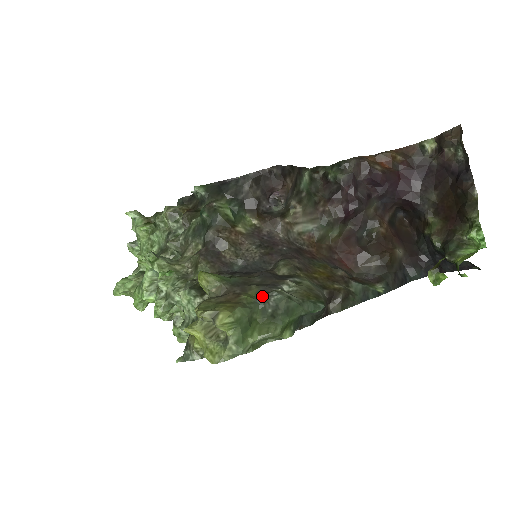
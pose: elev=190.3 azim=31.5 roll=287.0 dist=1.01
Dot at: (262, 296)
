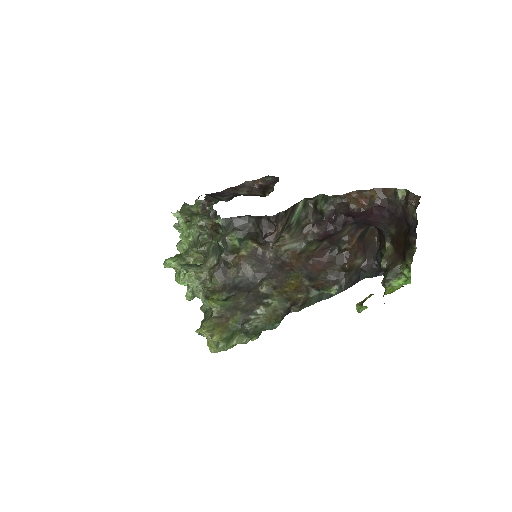
Dot at: (241, 322)
